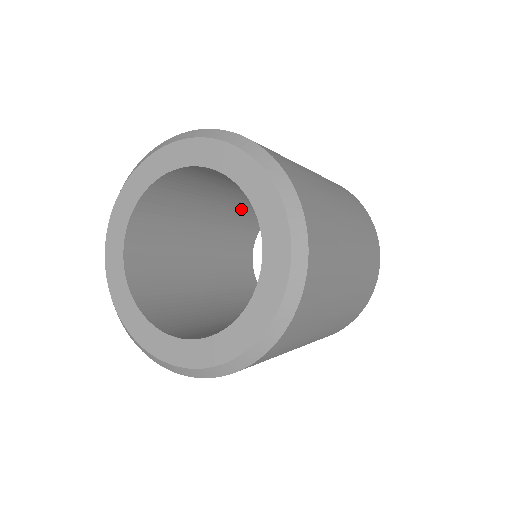
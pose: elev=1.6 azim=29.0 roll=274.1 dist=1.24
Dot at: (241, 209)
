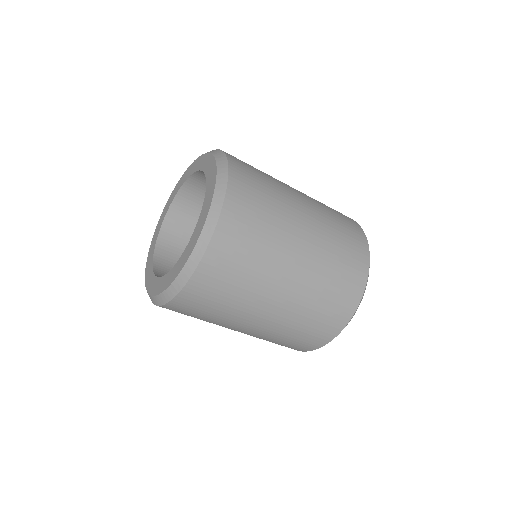
Dot at: occluded
